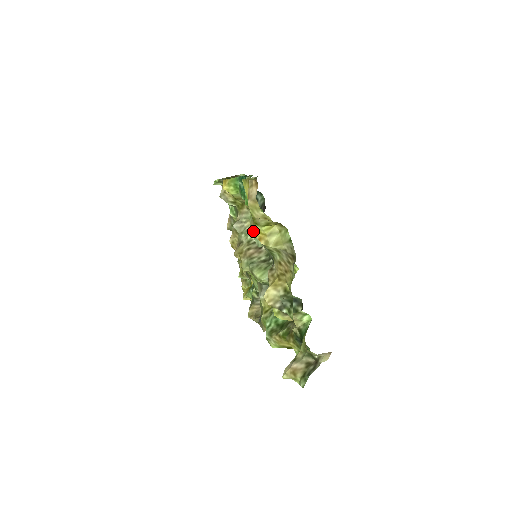
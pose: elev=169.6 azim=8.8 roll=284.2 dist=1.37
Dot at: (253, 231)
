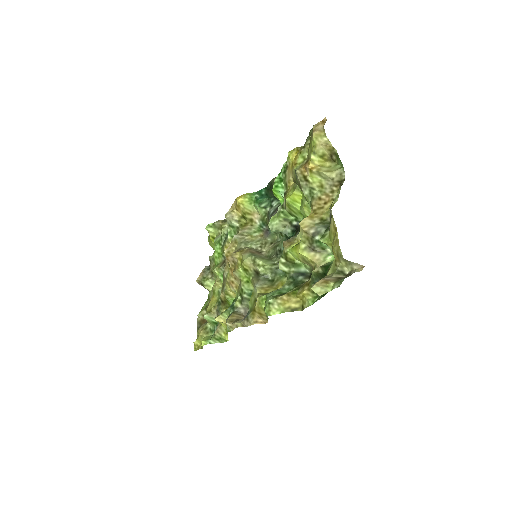
Dot at: (254, 241)
